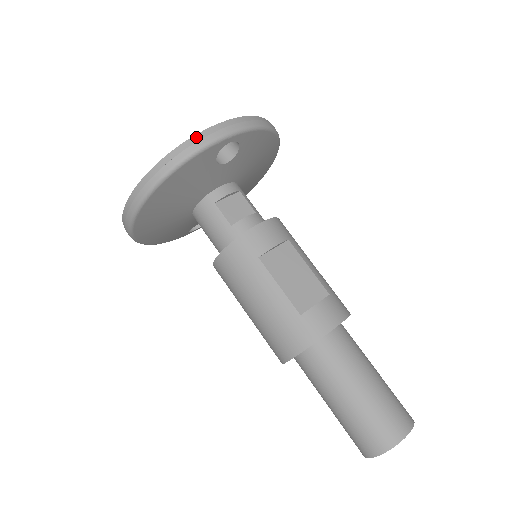
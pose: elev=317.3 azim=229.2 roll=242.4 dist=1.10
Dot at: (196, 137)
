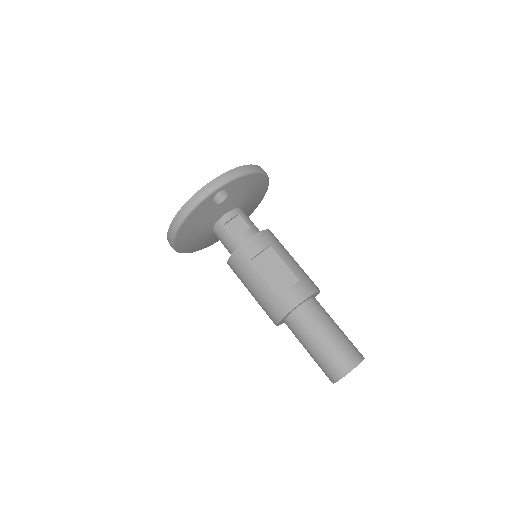
Dot at: (196, 194)
